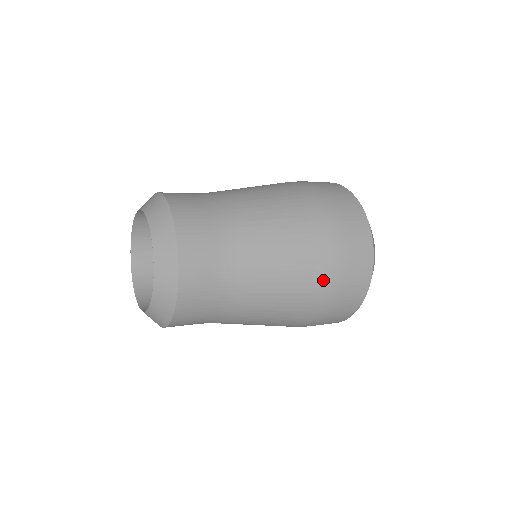
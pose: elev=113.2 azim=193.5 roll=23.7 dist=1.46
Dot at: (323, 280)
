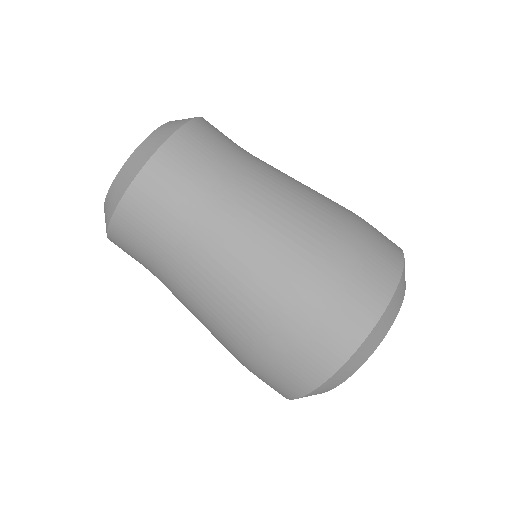
Dot at: (302, 285)
